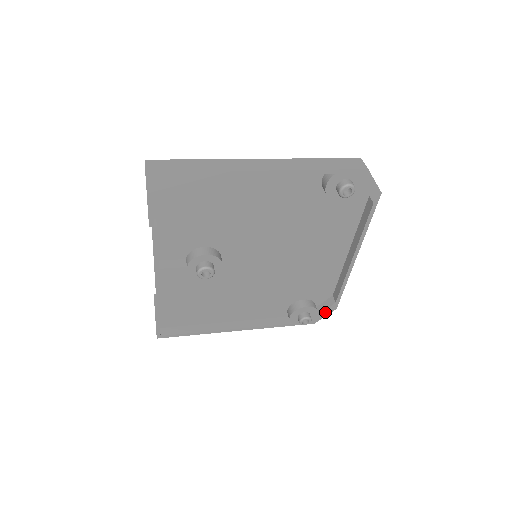
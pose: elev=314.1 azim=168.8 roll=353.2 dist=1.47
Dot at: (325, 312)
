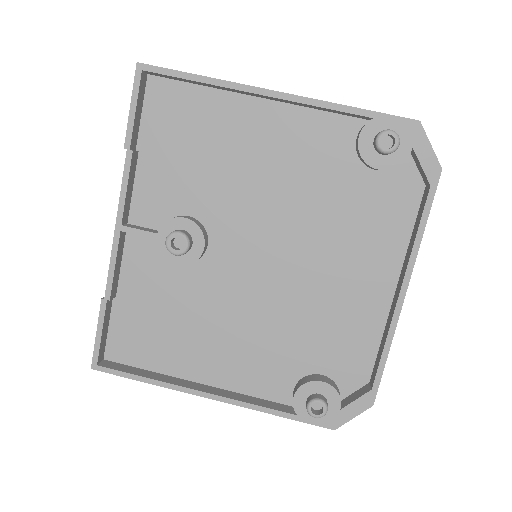
Dot at: (353, 407)
